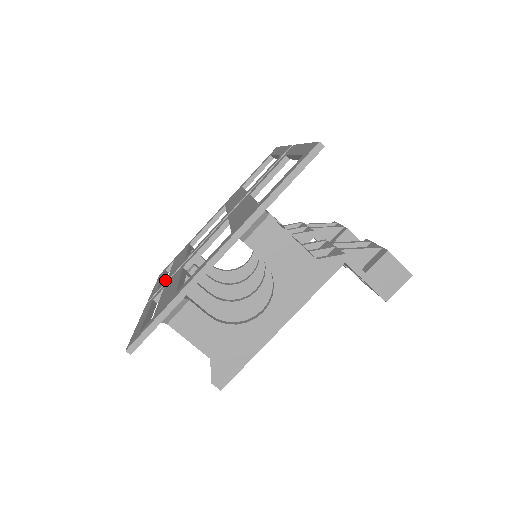
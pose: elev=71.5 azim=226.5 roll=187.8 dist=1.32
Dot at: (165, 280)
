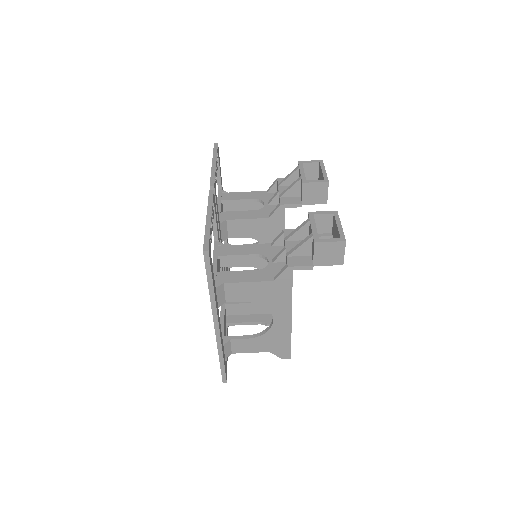
Dot at: occluded
